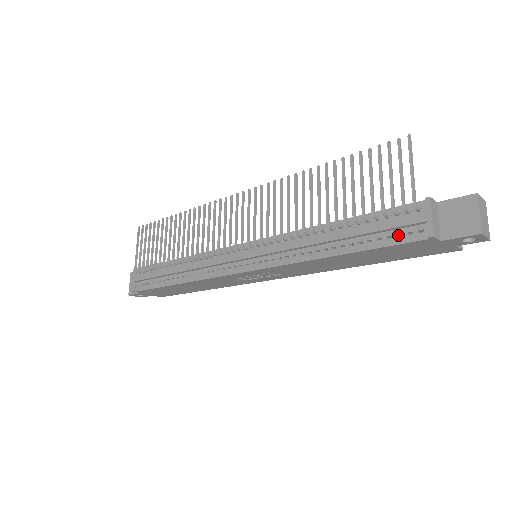
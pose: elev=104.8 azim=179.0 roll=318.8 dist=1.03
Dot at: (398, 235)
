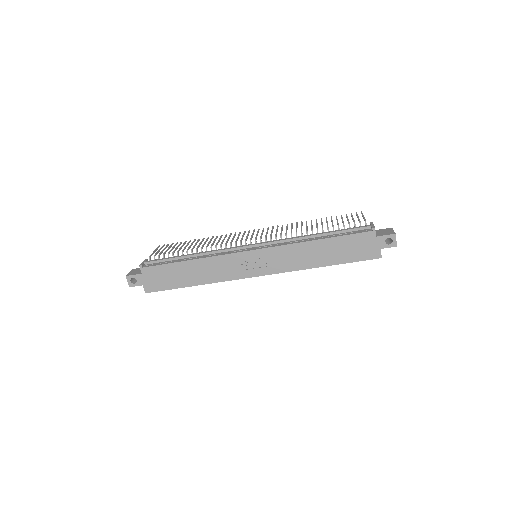
Dot at: (355, 233)
